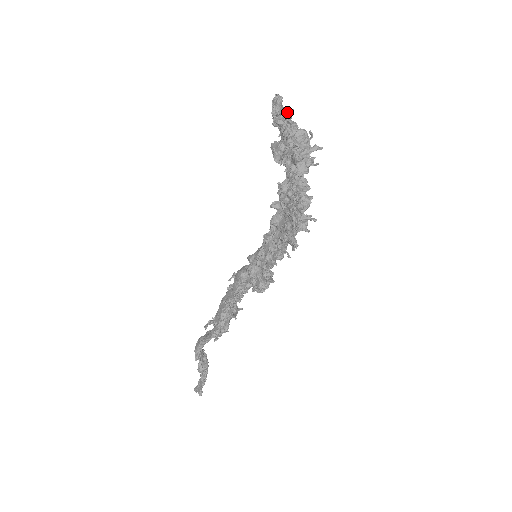
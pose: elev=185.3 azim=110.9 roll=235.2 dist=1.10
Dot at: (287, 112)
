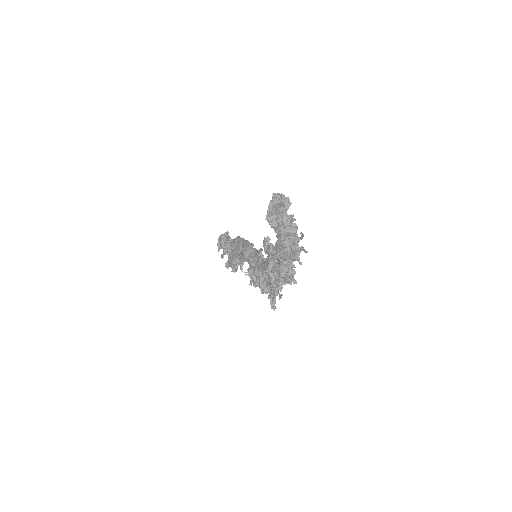
Dot at: (284, 206)
